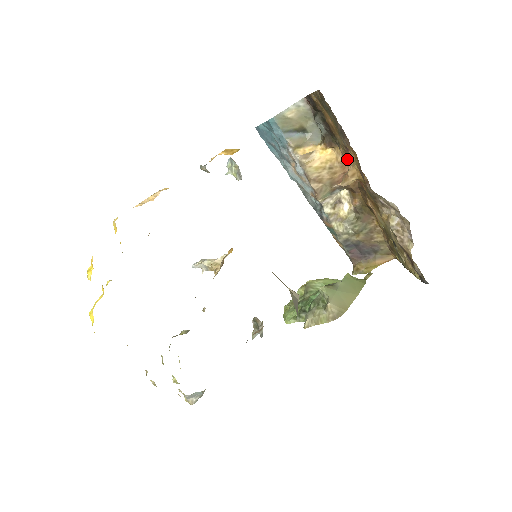
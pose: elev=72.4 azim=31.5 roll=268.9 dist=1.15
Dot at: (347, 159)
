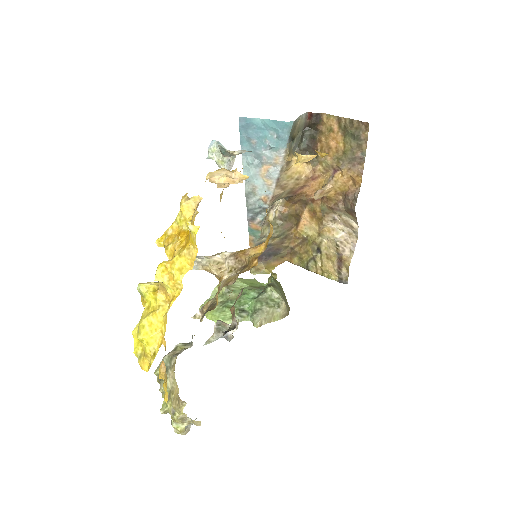
Dot at: (315, 176)
